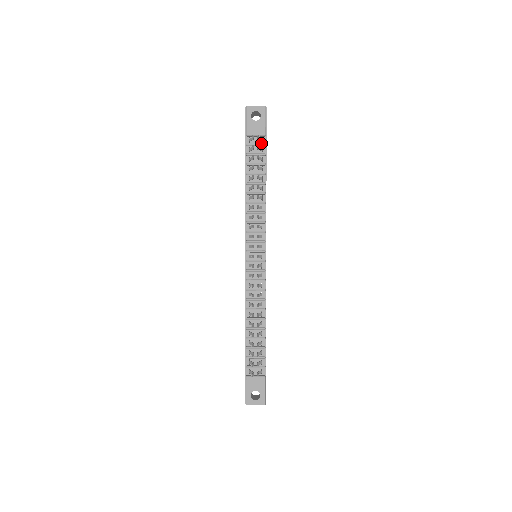
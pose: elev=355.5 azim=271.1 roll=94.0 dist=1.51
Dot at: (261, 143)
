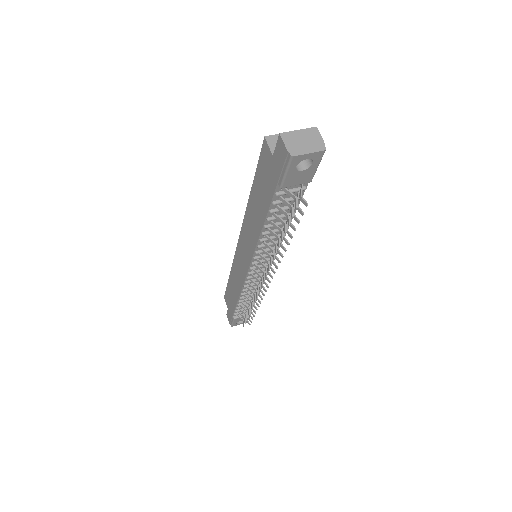
Dot at: (299, 187)
